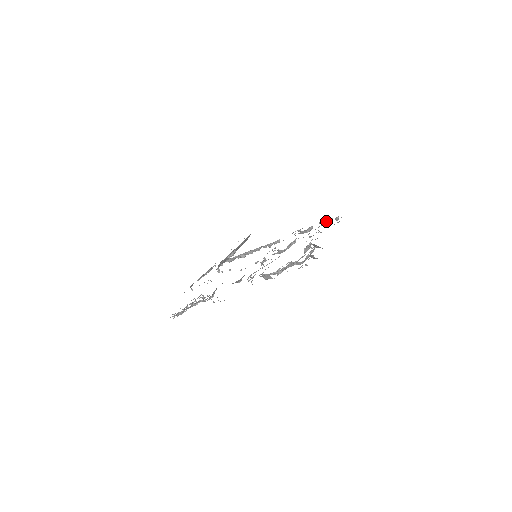
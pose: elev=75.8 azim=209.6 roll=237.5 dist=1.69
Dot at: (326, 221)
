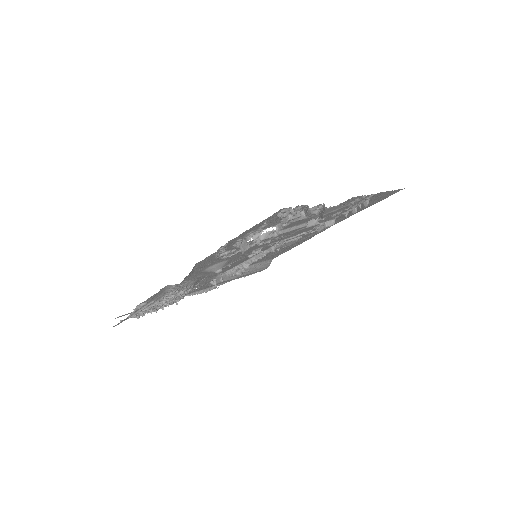
Dot at: (351, 207)
